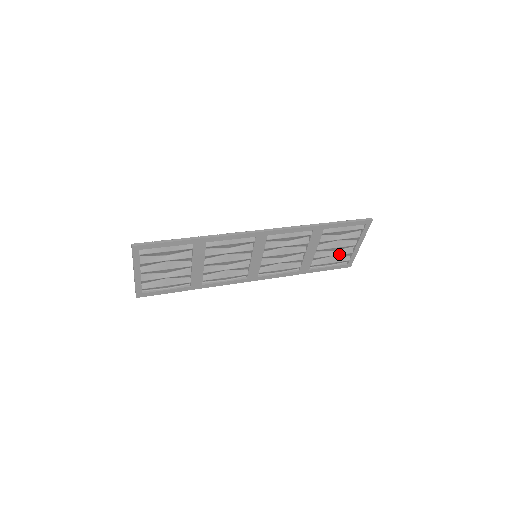
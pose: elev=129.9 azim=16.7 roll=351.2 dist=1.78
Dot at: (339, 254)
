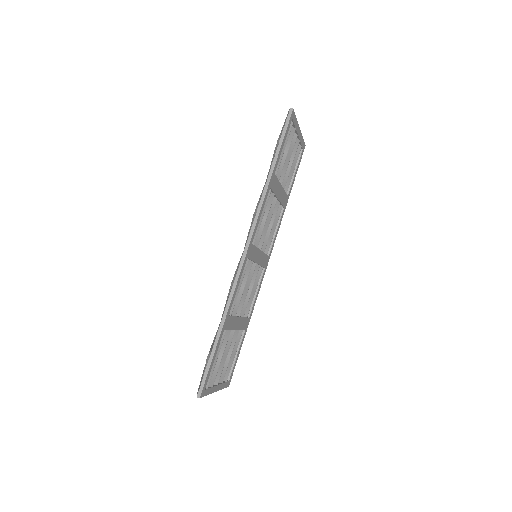
Dot at: occluded
